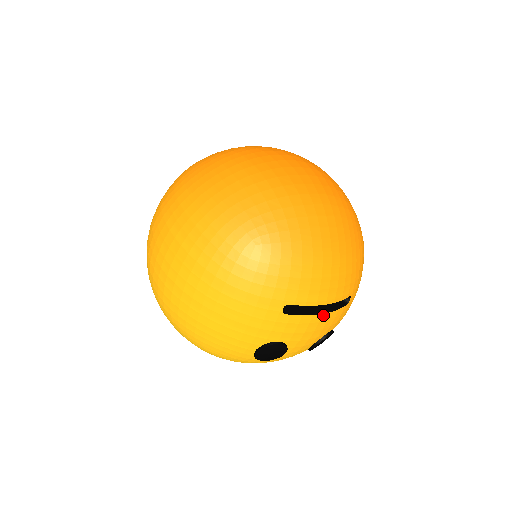
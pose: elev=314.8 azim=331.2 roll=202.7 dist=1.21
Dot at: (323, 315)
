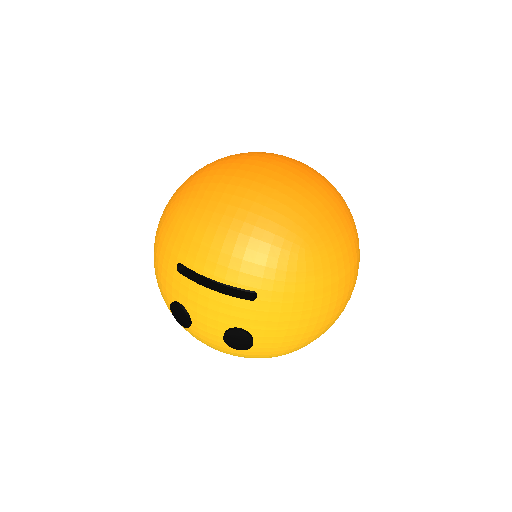
Dot at: (213, 292)
